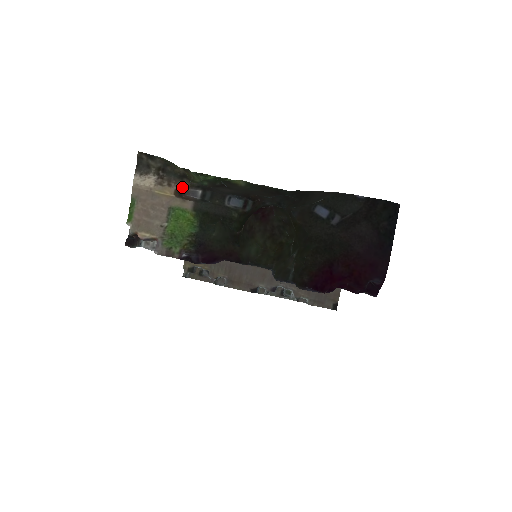
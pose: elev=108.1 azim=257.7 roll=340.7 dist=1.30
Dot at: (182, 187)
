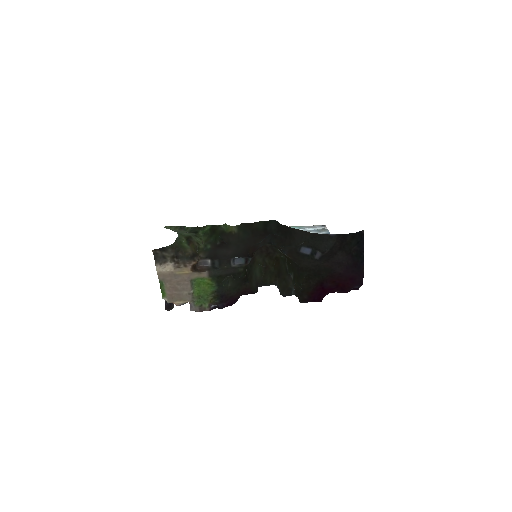
Dot at: (195, 264)
